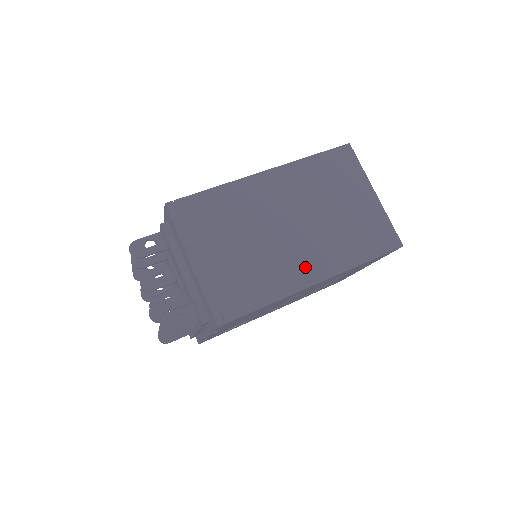
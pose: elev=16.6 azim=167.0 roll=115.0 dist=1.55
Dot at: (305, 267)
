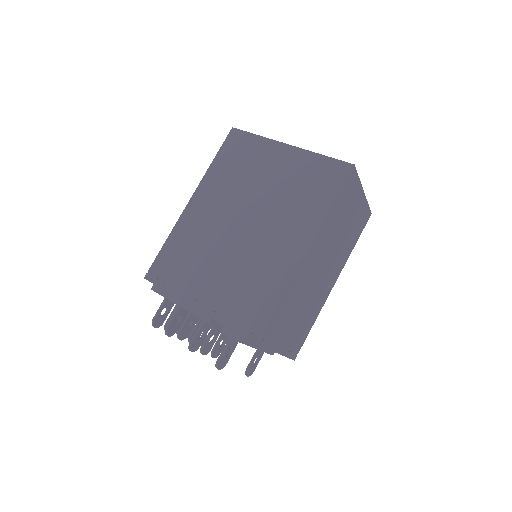
Dot at: (329, 285)
